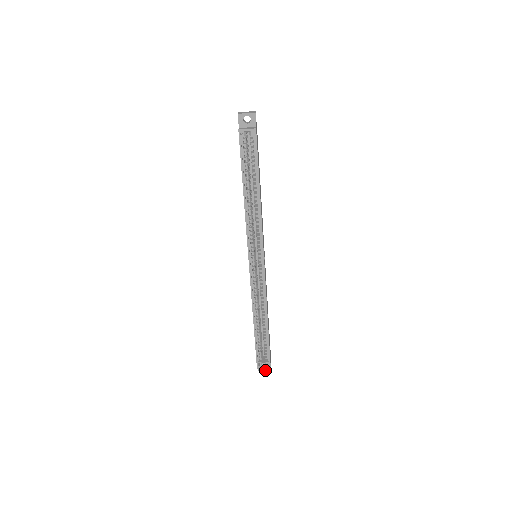
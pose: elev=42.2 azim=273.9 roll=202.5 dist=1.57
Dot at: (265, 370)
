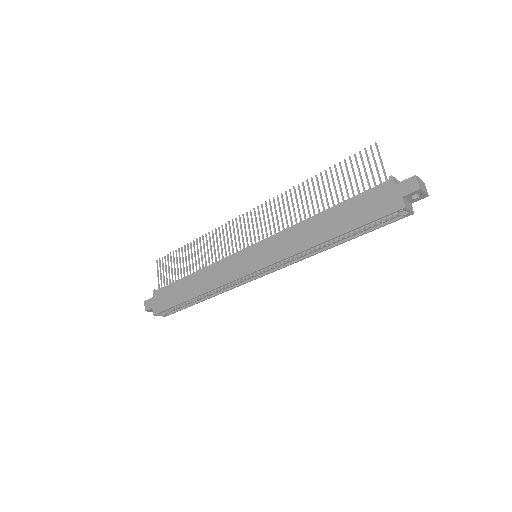
Dot at: occluded
